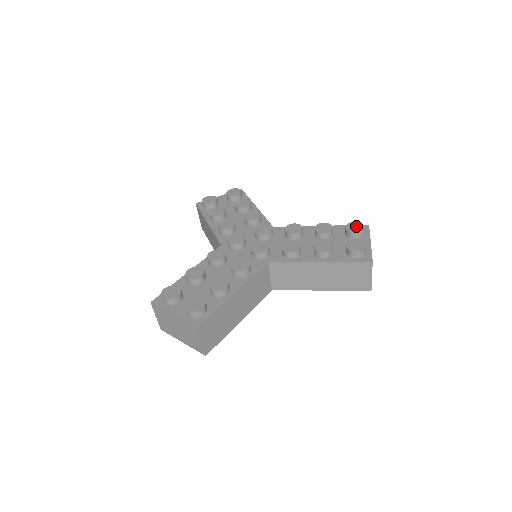
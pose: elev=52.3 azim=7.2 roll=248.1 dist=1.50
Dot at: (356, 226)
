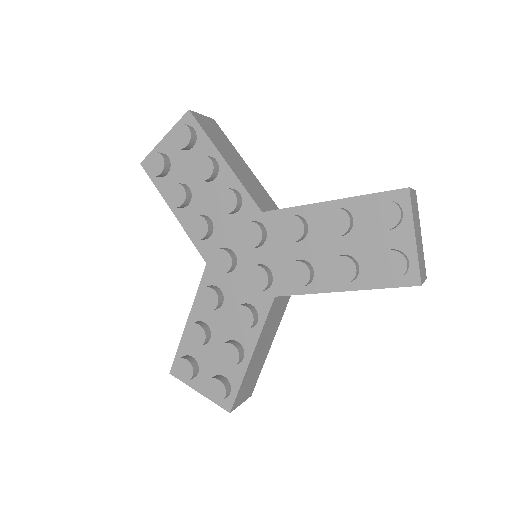
Dot at: (387, 213)
